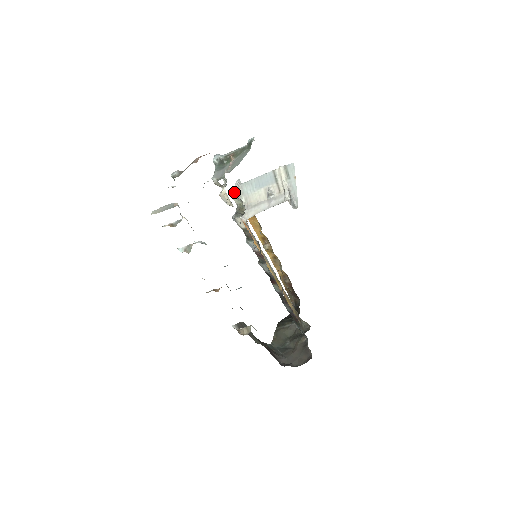
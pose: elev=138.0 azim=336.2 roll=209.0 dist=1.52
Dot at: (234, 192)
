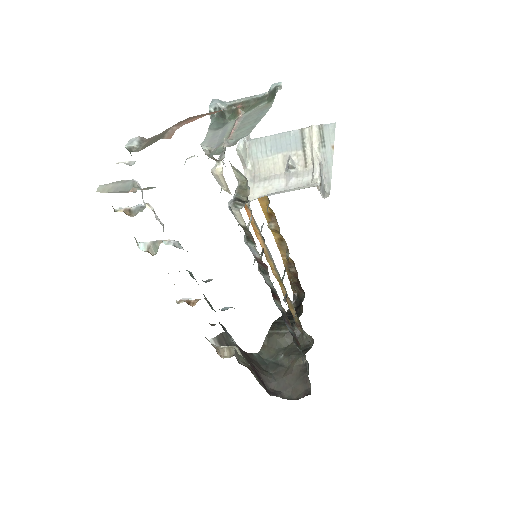
Dot at: (237, 153)
